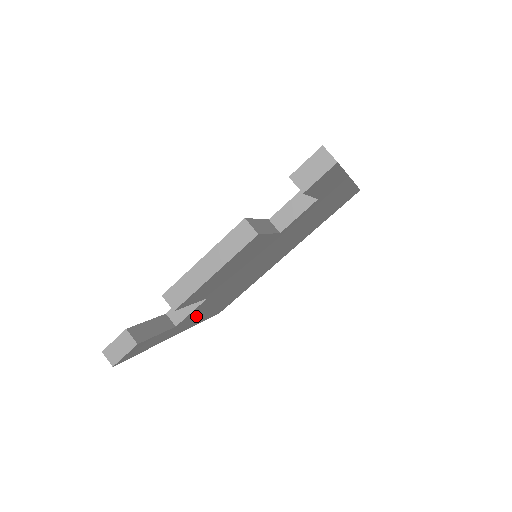
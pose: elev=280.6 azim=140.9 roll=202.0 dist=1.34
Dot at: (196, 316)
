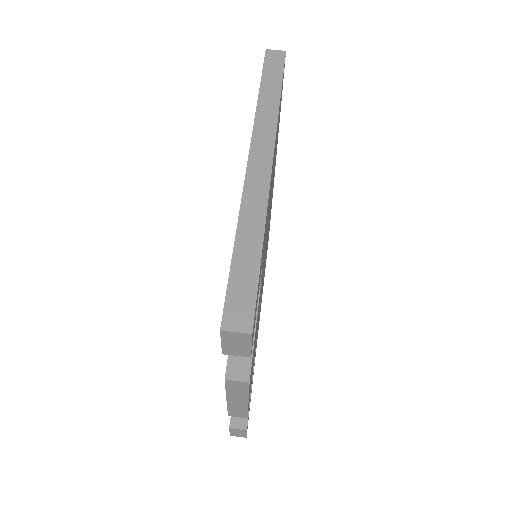
Dot at: occluded
